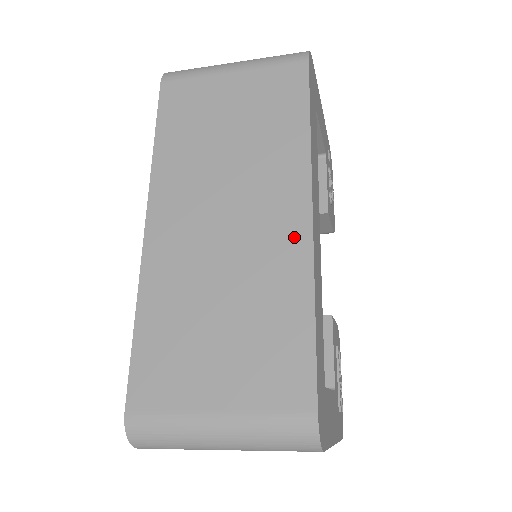
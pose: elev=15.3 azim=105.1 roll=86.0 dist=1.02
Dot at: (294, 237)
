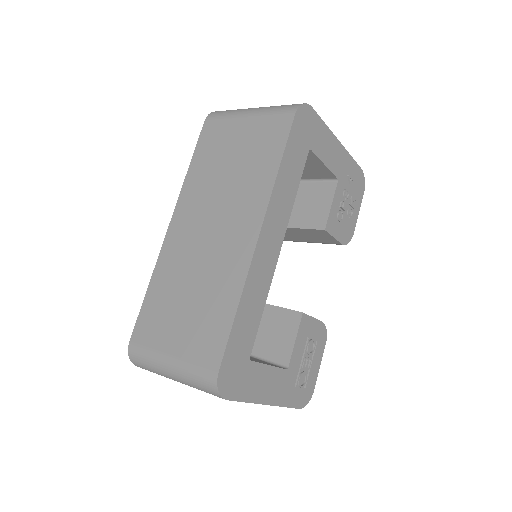
Dot at: (243, 251)
